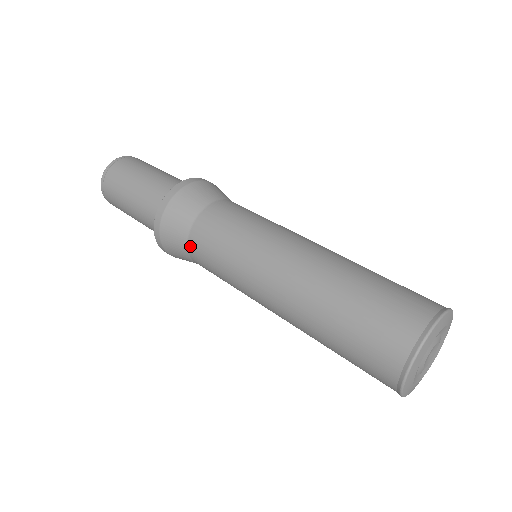
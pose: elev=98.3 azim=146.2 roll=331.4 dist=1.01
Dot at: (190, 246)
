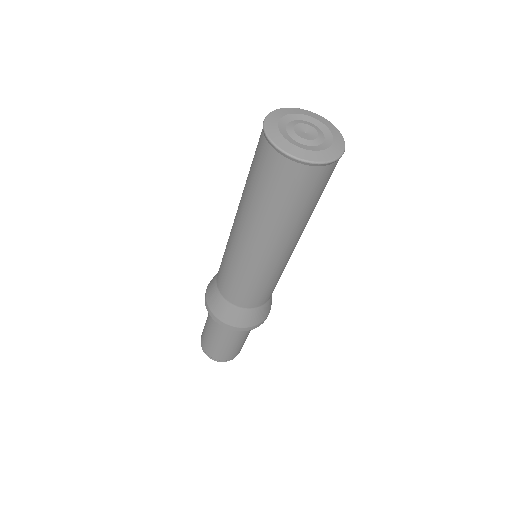
Dot at: (221, 292)
